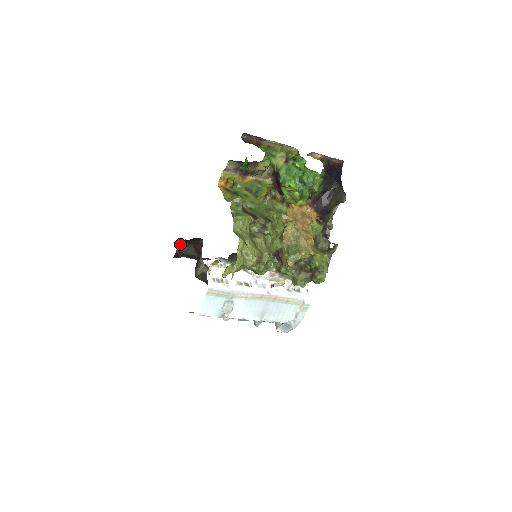
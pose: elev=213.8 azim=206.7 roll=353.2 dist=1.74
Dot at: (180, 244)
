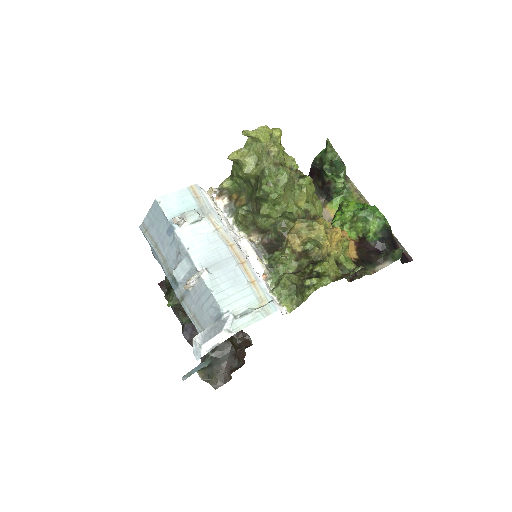
Dot at: occluded
